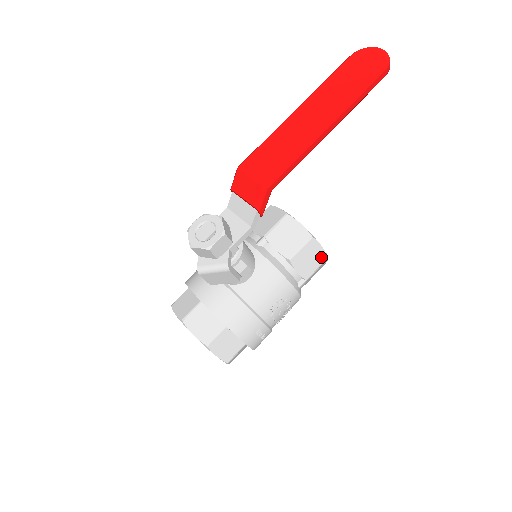
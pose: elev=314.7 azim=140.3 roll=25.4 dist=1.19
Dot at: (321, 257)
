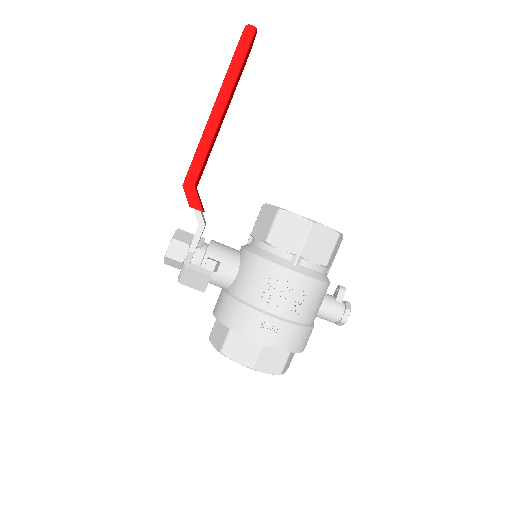
Dot at: (303, 225)
